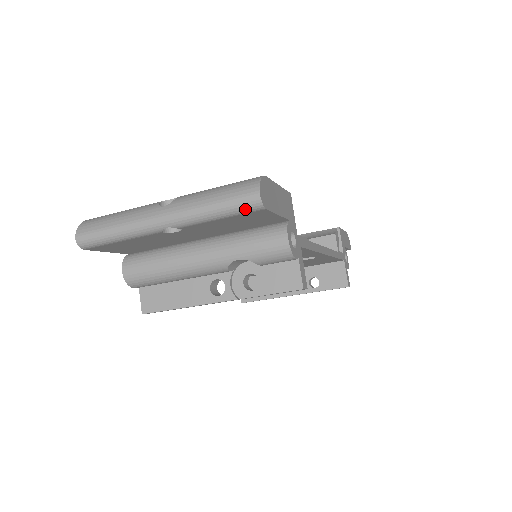
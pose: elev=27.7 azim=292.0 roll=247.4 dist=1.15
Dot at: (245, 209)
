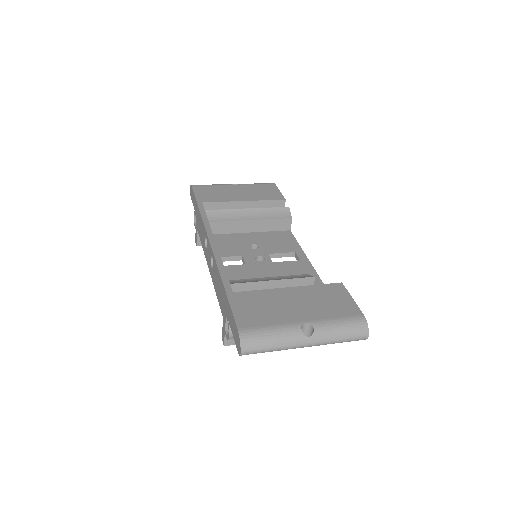
Dot at: occluded
